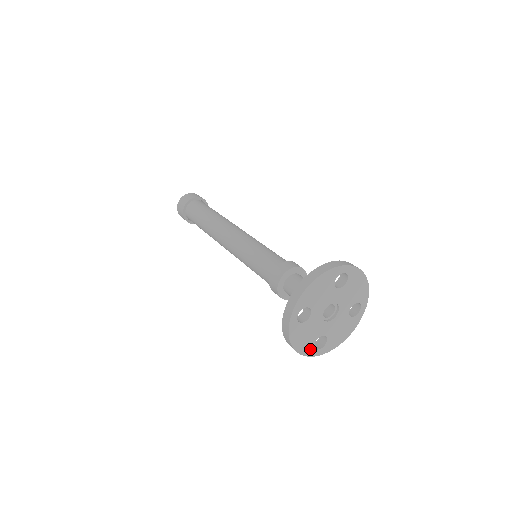
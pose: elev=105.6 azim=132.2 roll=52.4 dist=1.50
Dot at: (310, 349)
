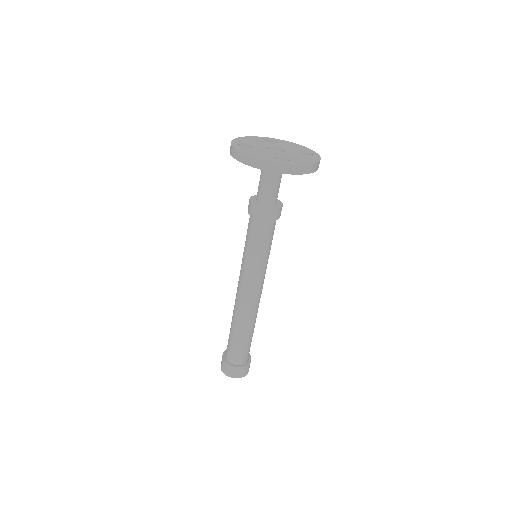
Dot at: (272, 160)
